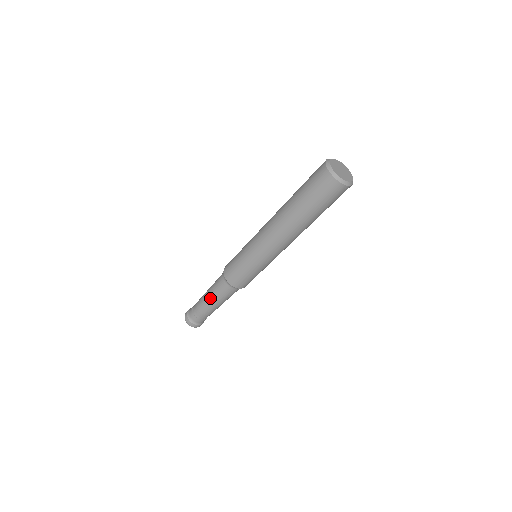
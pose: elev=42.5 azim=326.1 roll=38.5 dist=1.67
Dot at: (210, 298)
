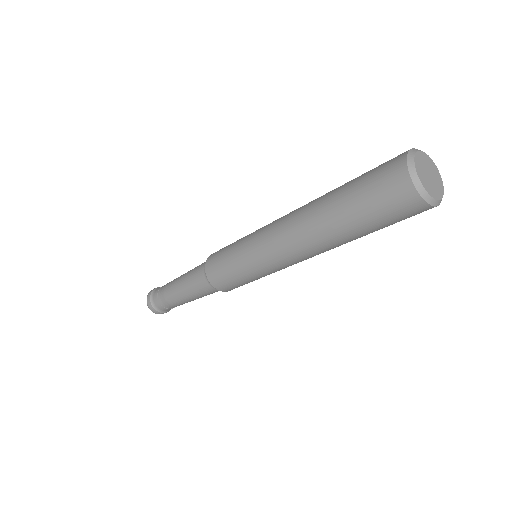
Dot at: (182, 291)
